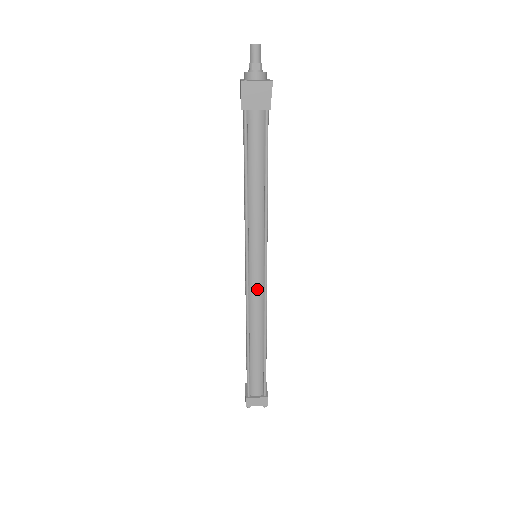
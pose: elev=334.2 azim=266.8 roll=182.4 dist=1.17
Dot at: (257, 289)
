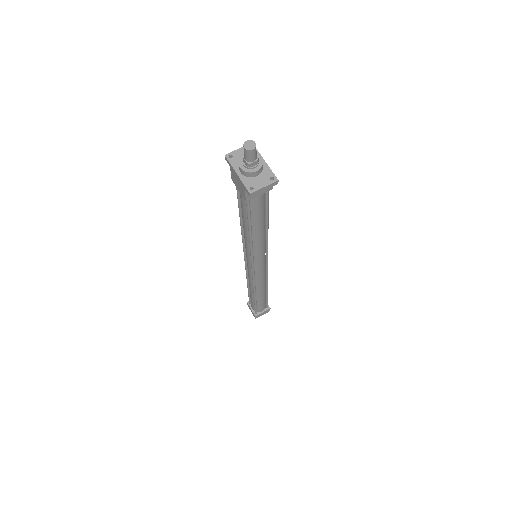
Dot at: (261, 274)
